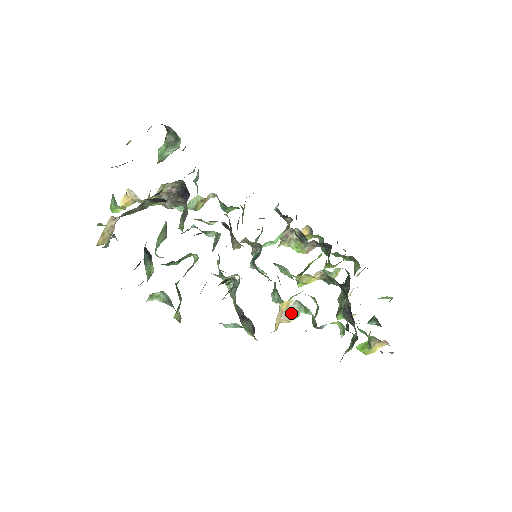
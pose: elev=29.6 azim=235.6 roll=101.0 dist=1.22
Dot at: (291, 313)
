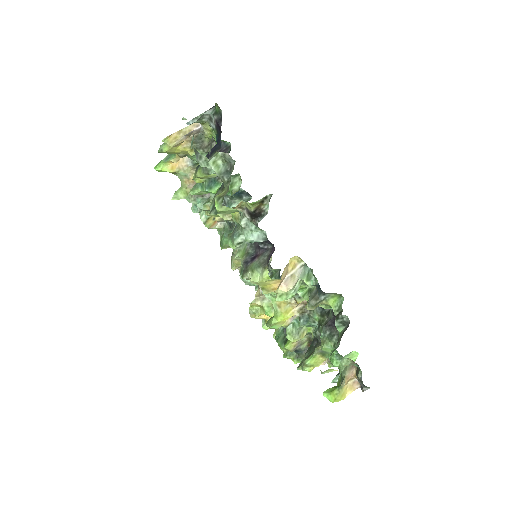
Dot at: (294, 278)
